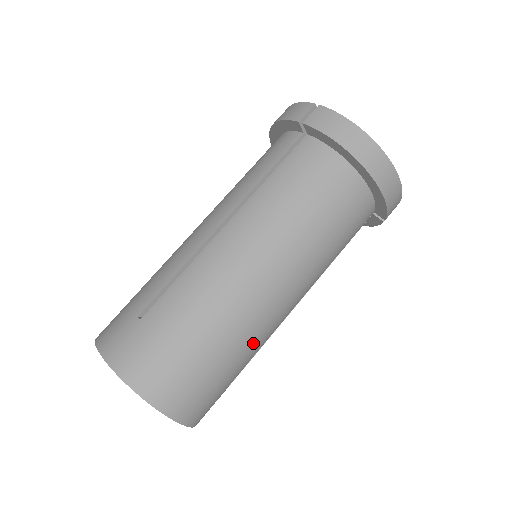
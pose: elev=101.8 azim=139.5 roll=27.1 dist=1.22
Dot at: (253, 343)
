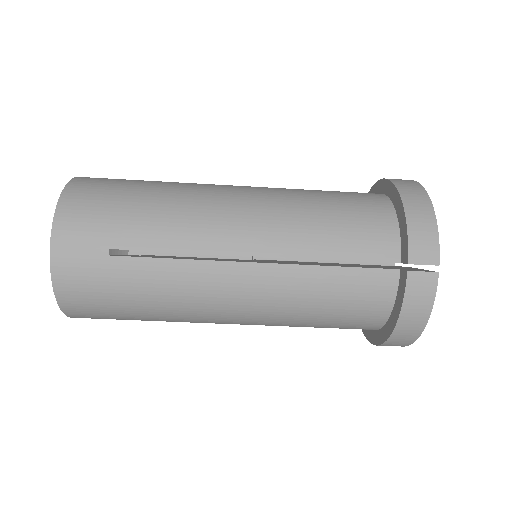
Dot at: occluded
